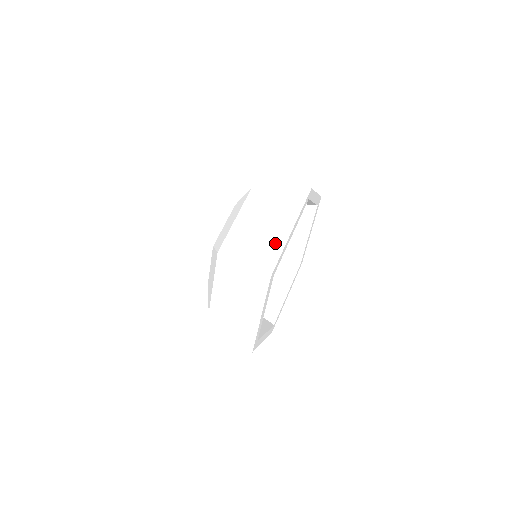
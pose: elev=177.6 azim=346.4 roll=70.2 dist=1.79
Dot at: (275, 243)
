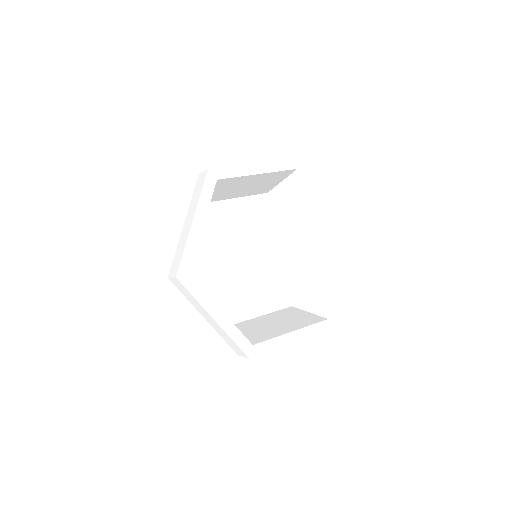
Dot at: (183, 243)
